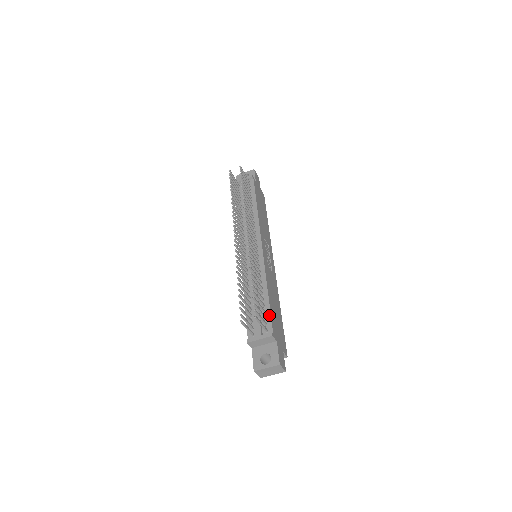
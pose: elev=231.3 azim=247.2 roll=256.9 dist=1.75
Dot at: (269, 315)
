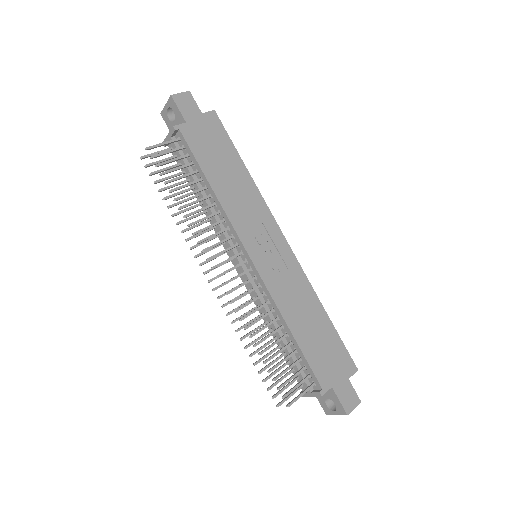
Dot at: (307, 365)
